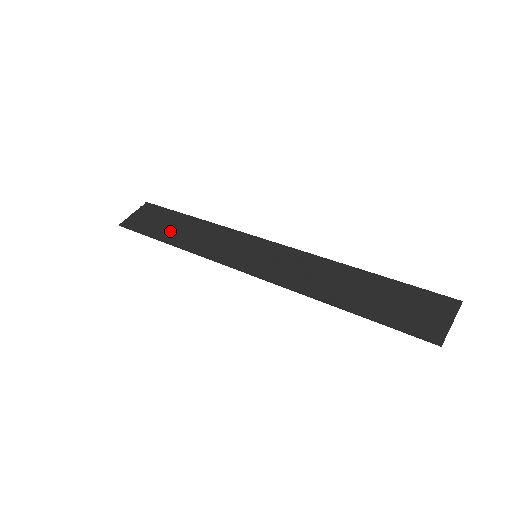
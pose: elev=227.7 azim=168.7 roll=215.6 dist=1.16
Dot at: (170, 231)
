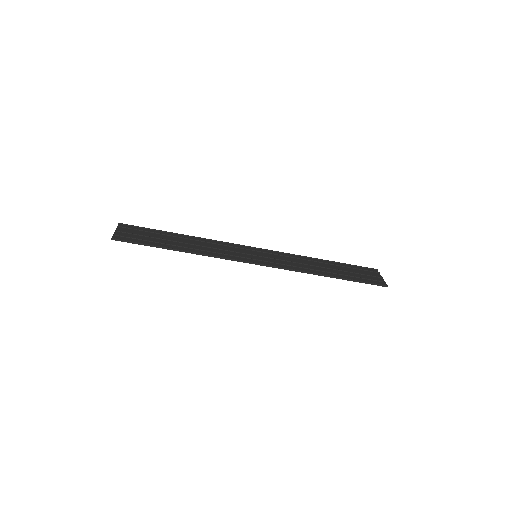
Dot at: (171, 243)
